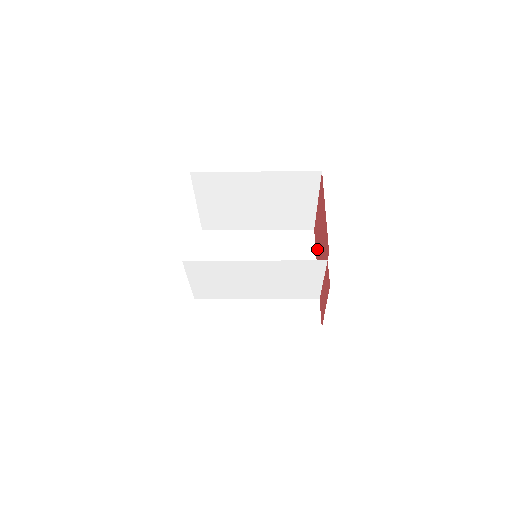
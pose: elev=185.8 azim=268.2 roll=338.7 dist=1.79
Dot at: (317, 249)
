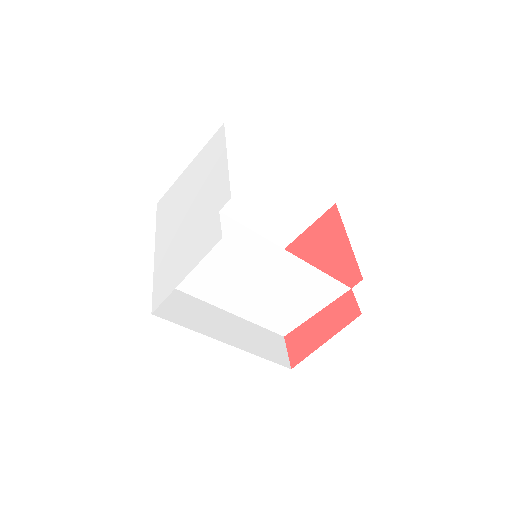
Dot at: occluded
